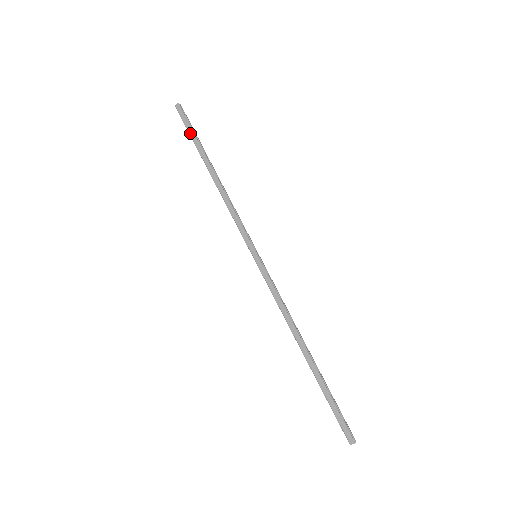
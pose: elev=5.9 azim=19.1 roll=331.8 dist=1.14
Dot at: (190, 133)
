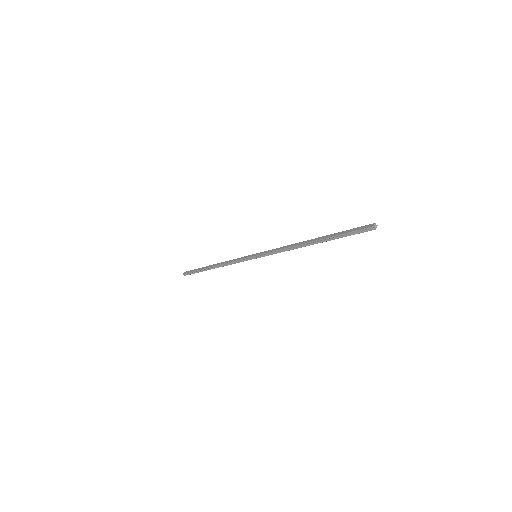
Dot at: (195, 270)
